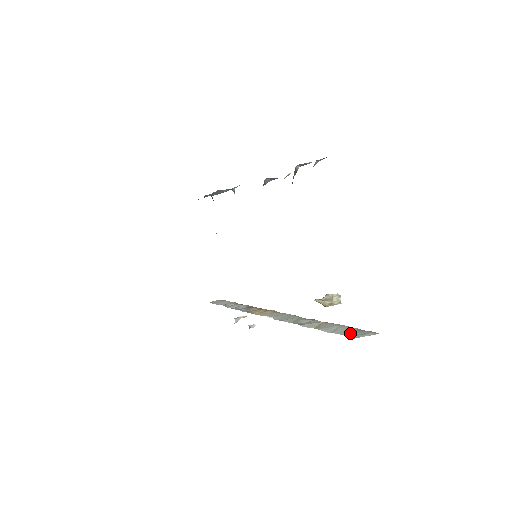
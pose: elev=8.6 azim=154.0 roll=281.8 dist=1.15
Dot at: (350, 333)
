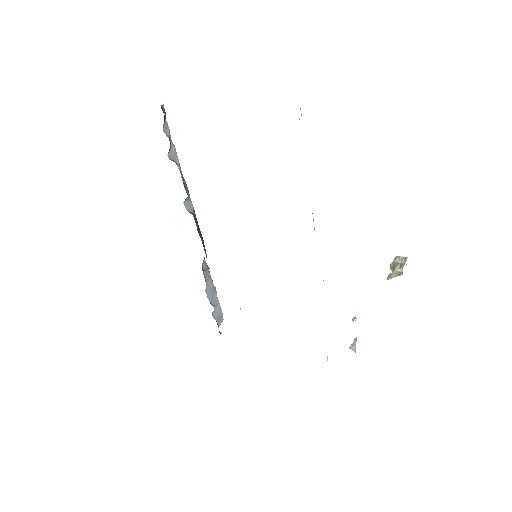
Dot at: occluded
